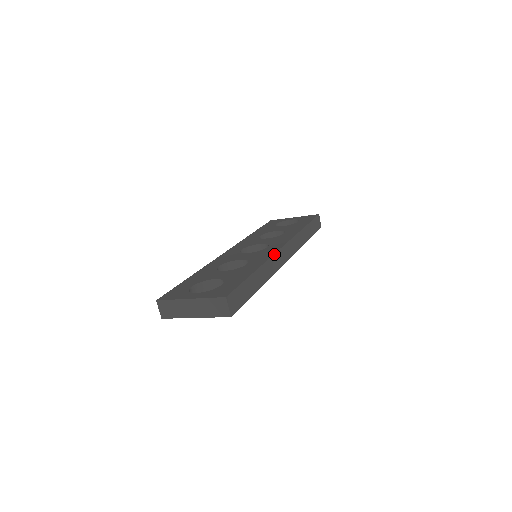
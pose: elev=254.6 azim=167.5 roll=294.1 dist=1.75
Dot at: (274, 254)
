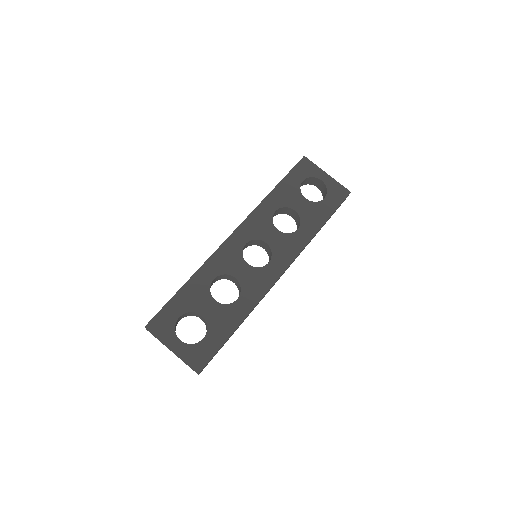
Dot at: (266, 293)
